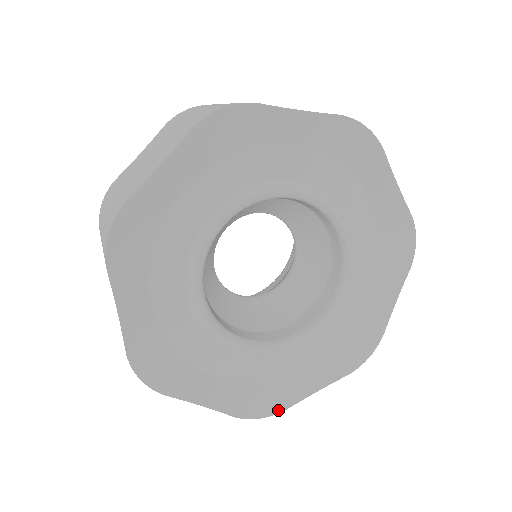
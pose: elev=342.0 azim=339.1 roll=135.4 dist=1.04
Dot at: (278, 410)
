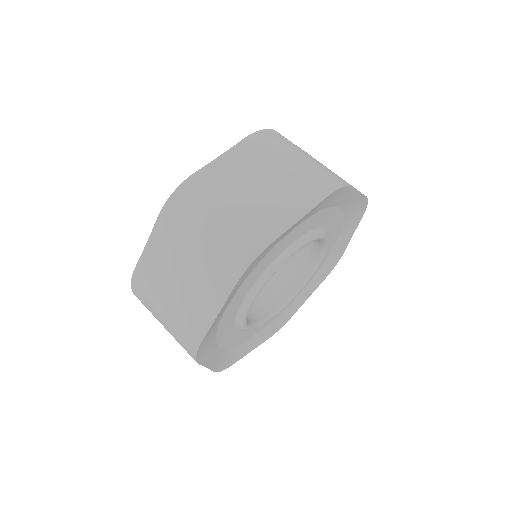
Dot at: (289, 319)
